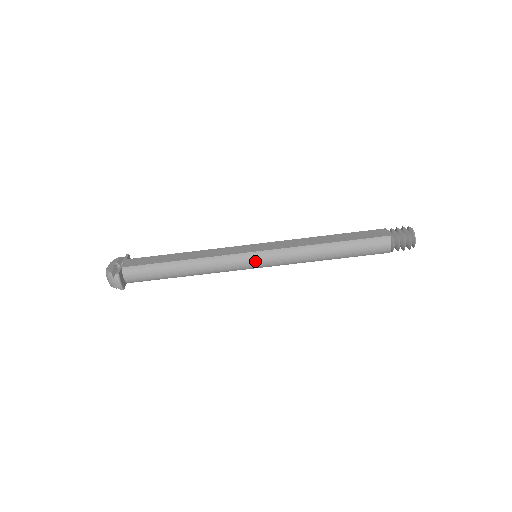
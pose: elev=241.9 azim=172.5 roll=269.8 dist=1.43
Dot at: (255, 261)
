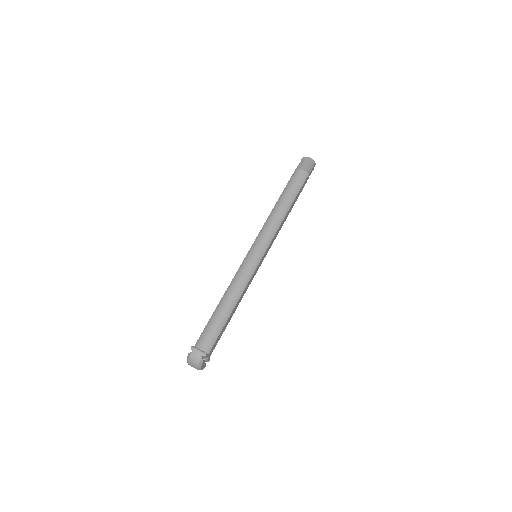
Dot at: (255, 252)
